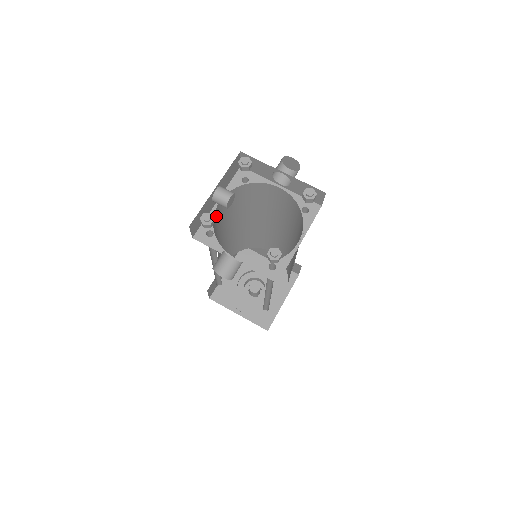
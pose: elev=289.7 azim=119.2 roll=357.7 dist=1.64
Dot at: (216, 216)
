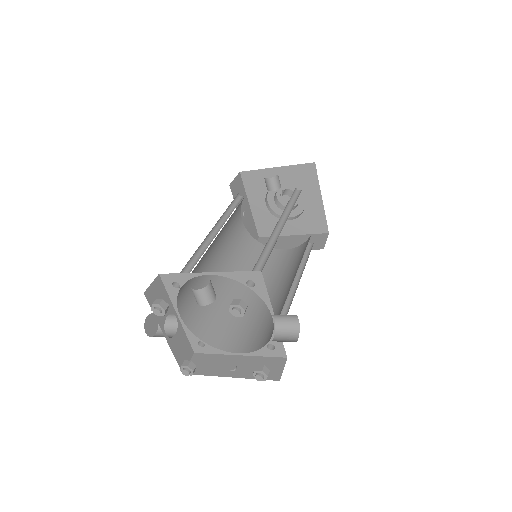
Dot at: occluded
